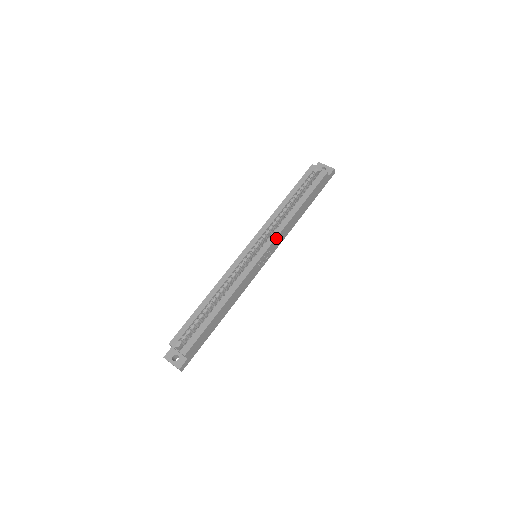
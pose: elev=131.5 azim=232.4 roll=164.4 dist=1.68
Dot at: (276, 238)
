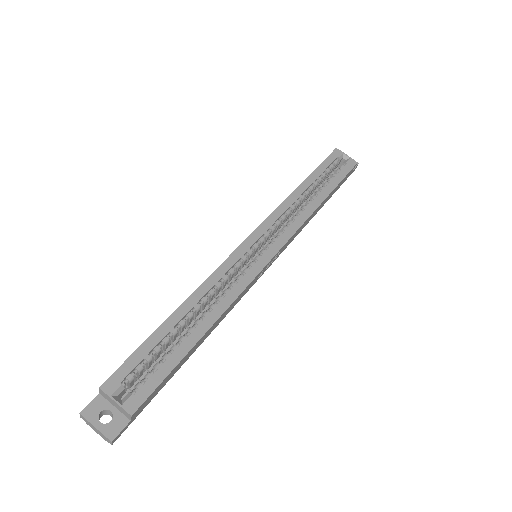
Dot at: (292, 235)
